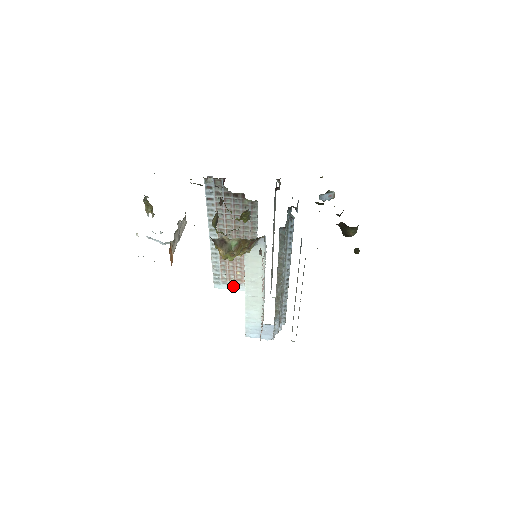
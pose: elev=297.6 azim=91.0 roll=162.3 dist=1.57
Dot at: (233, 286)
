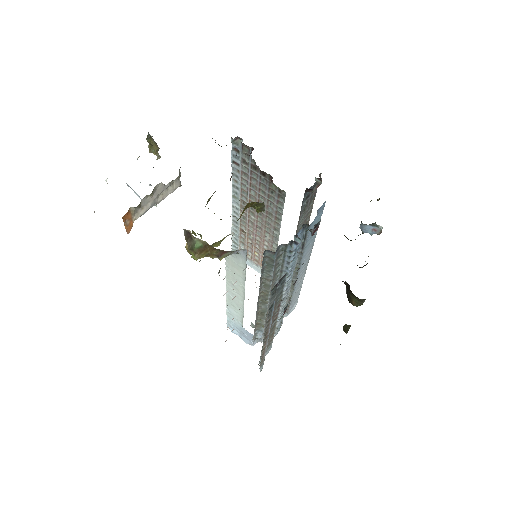
Dot at: (250, 263)
